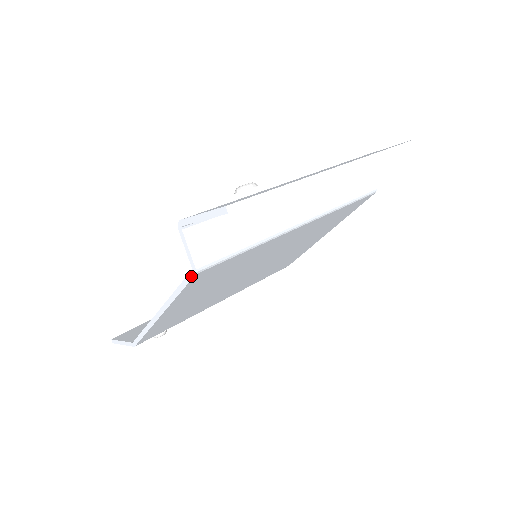
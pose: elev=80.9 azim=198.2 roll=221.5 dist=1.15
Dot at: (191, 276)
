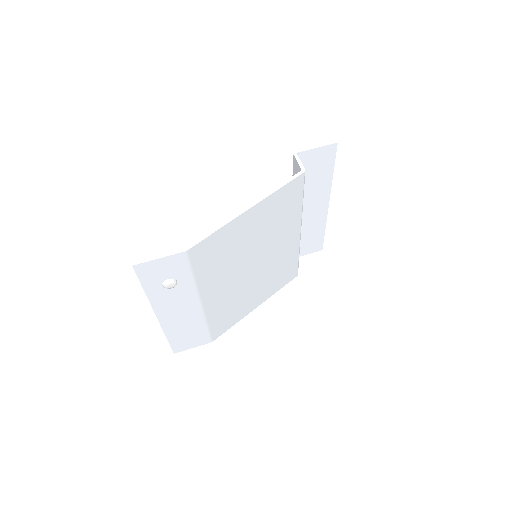
Dot at: (300, 174)
